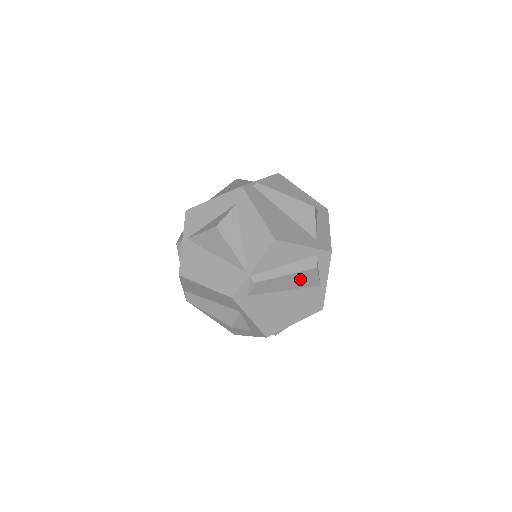
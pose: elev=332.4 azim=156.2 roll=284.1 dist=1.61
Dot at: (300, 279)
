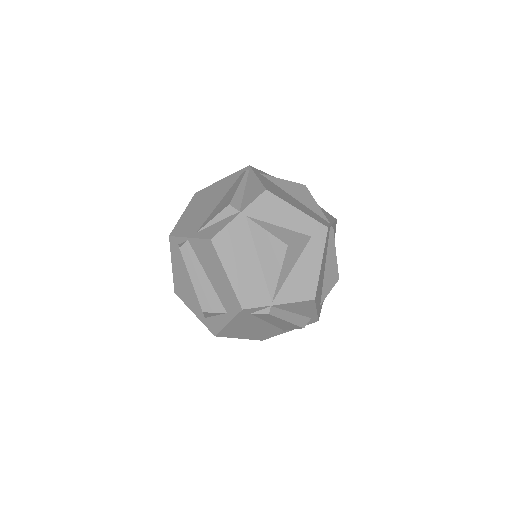
Dot at: (286, 325)
